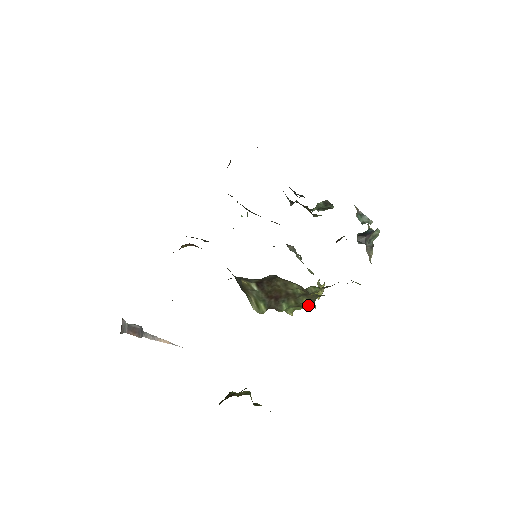
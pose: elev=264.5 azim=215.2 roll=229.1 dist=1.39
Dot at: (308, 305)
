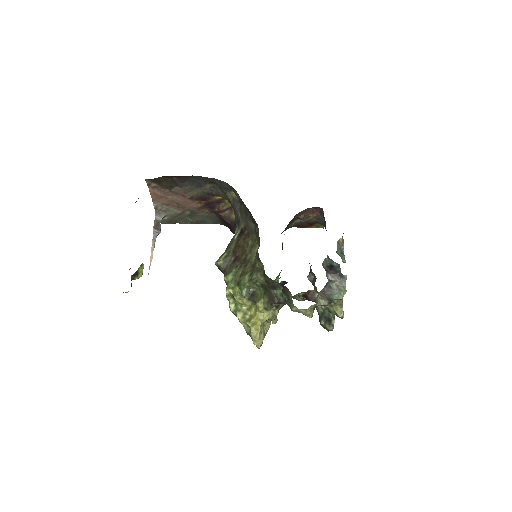
Dot at: (244, 291)
